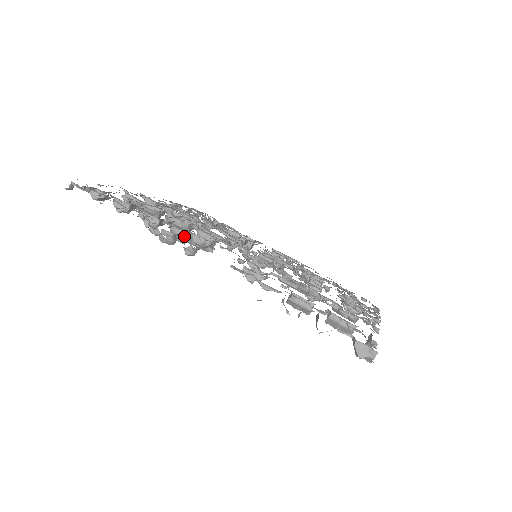
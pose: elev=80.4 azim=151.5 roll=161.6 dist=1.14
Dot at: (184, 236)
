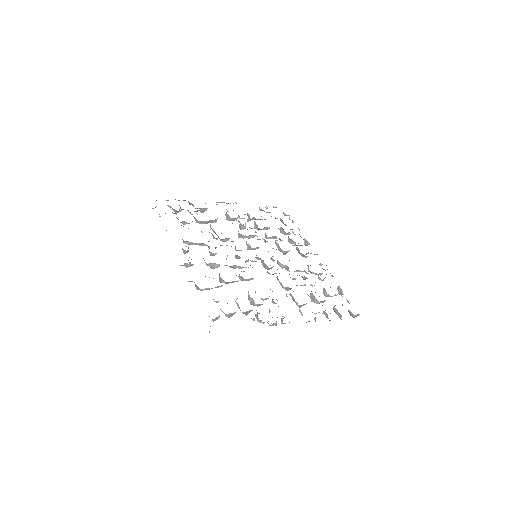
Dot at: (262, 304)
